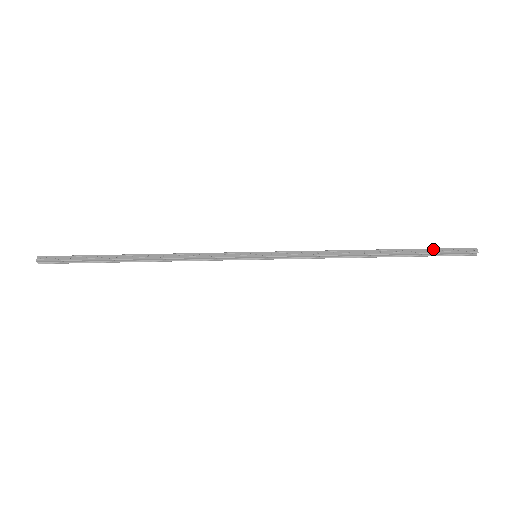
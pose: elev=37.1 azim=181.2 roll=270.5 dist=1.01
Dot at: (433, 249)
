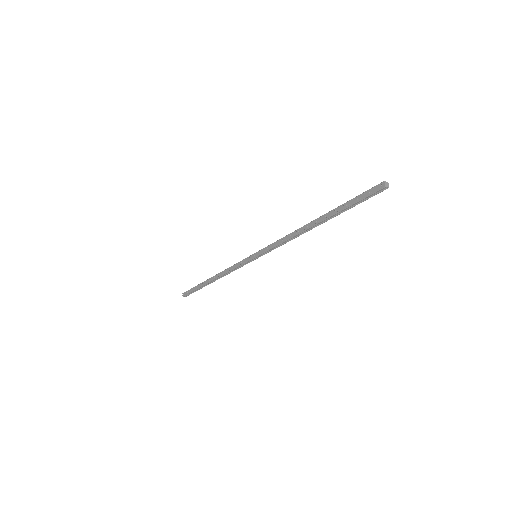
Dot at: (351, 201)
